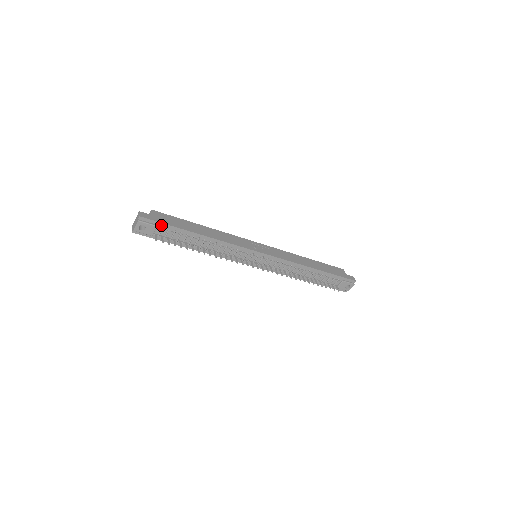
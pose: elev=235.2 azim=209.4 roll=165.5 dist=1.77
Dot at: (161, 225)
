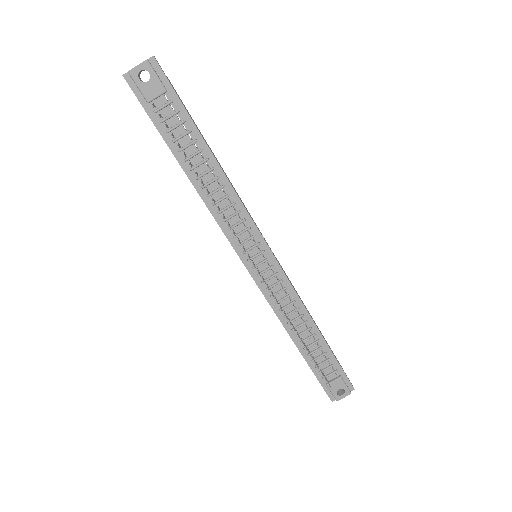
Dot at: (172, 96)
